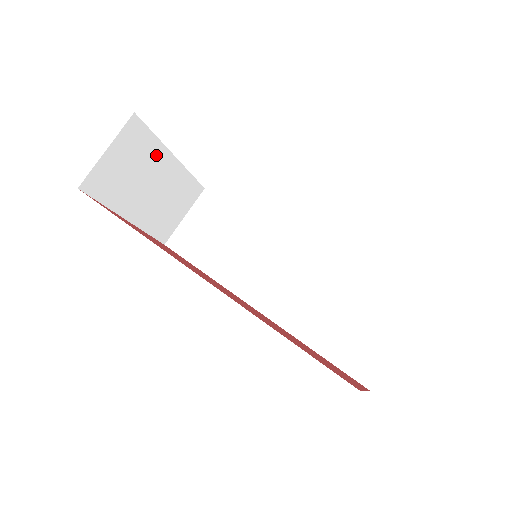
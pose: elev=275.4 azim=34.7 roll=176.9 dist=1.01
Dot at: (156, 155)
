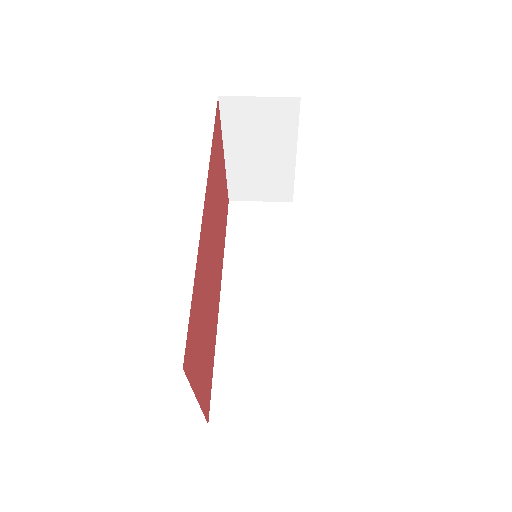
Dot at: (286, 139)
